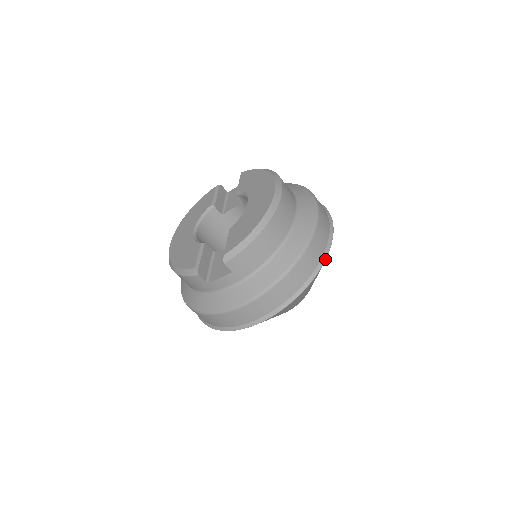
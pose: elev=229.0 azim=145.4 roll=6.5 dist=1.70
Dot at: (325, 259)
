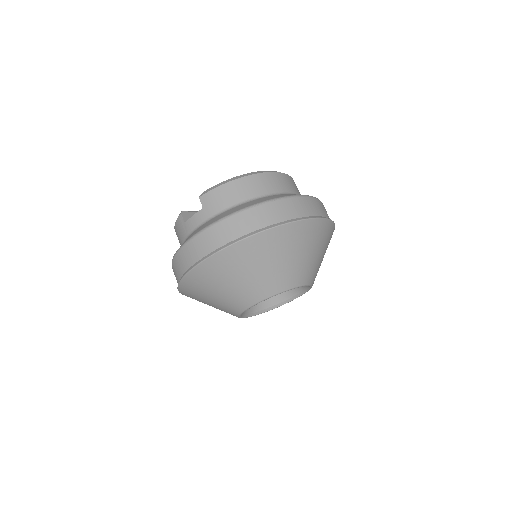
Dot at: (291, 221)
